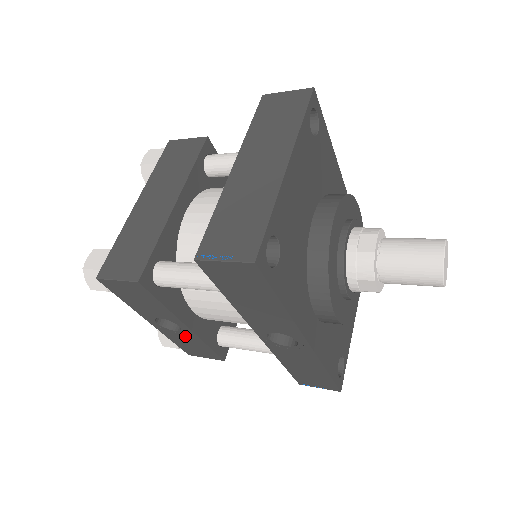
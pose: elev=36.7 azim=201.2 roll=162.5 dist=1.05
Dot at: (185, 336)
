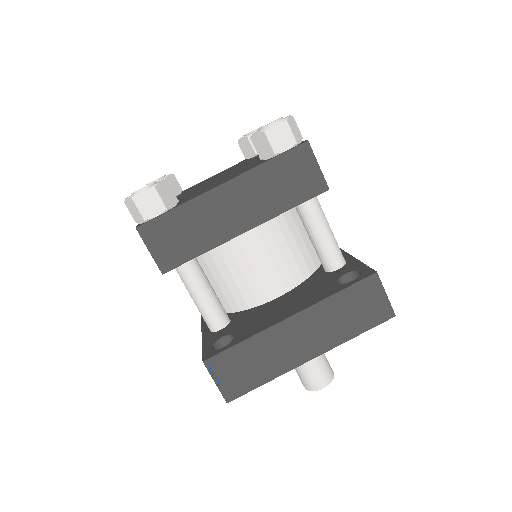
Dot at: occluded
